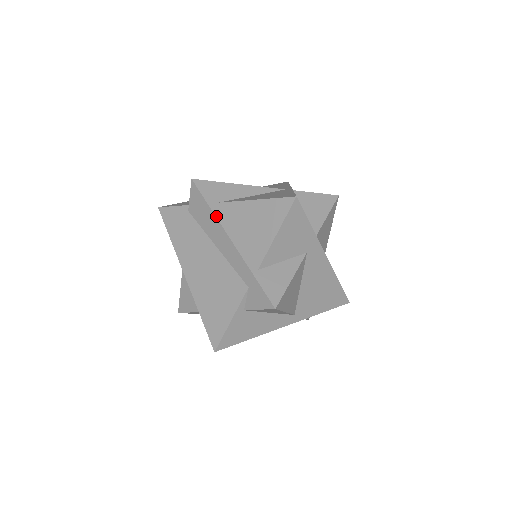
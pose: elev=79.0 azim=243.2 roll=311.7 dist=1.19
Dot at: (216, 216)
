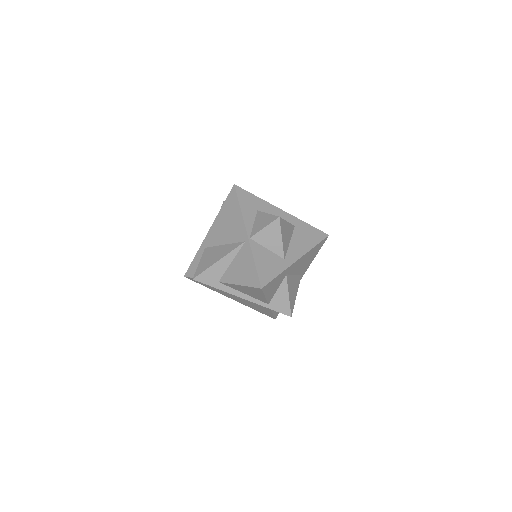
Dot at: (224, 291)
